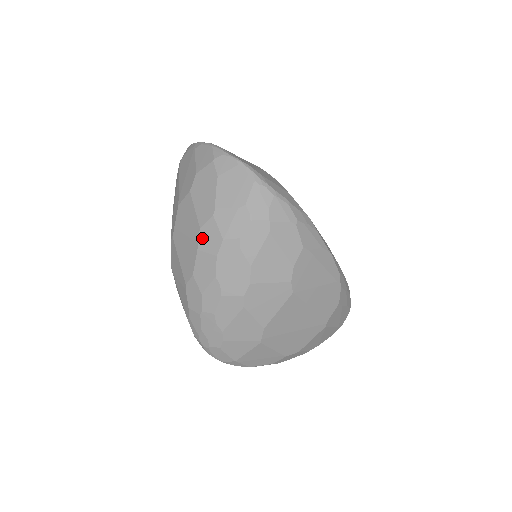
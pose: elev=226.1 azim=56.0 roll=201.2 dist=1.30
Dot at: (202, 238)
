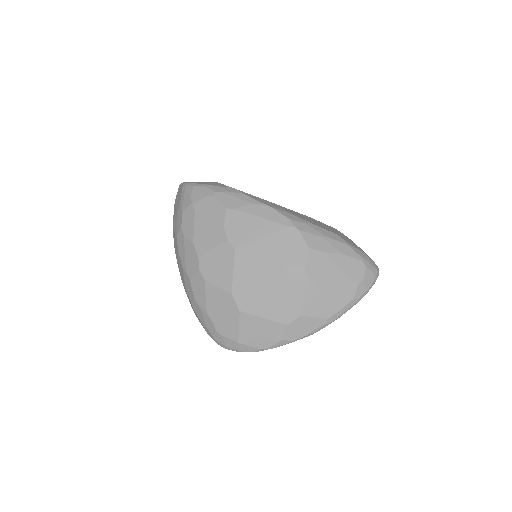
Dot at: (175, 247)
